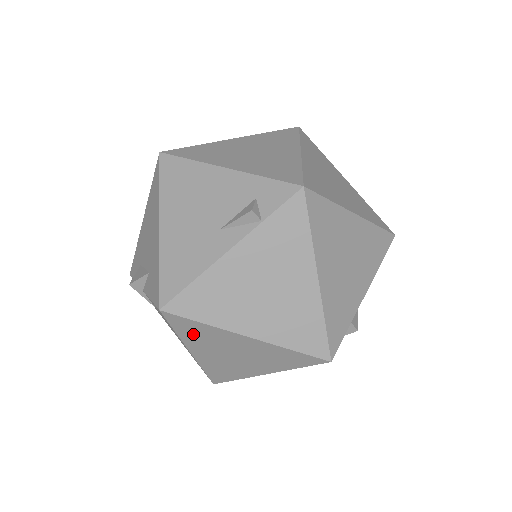
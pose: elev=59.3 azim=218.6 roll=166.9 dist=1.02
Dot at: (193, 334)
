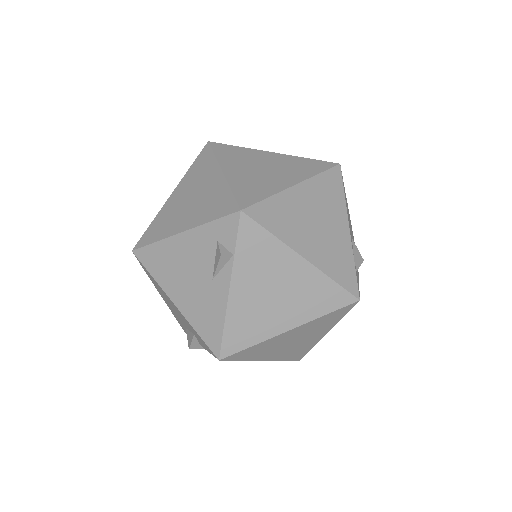
Dot at: (254, 353)
